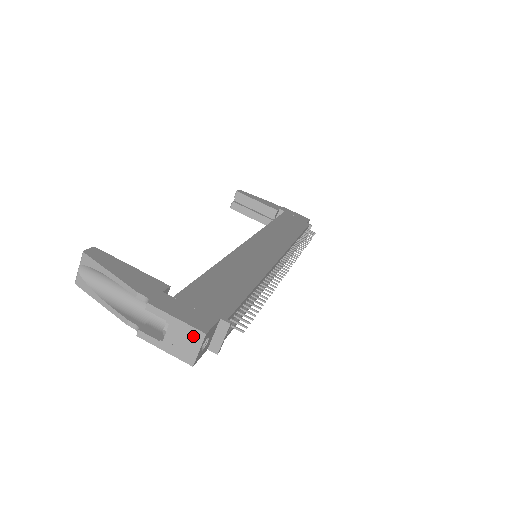
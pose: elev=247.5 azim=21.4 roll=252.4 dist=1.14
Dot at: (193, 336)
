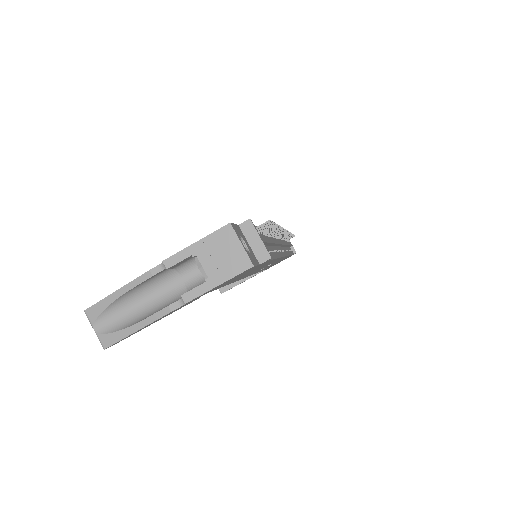
Dot at: (223, 239)
